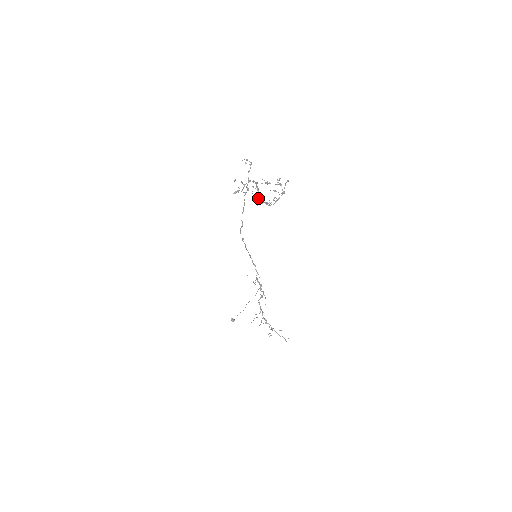
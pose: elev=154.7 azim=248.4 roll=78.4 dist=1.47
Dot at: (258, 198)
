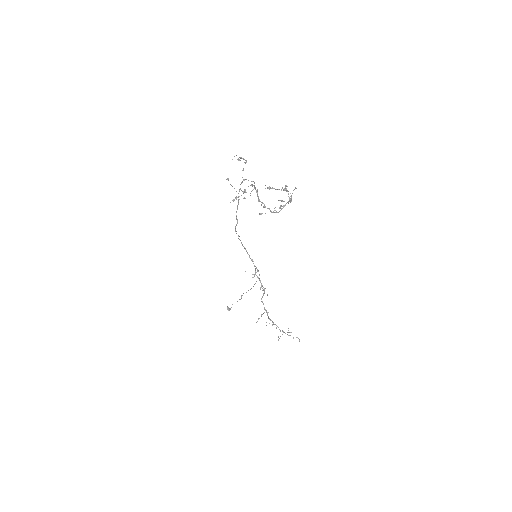
Dot at: occluded
